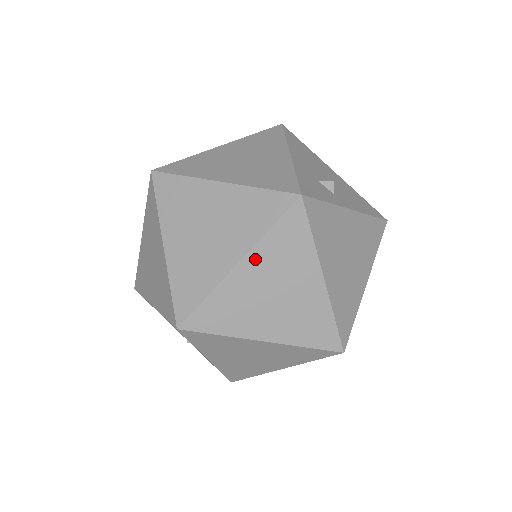
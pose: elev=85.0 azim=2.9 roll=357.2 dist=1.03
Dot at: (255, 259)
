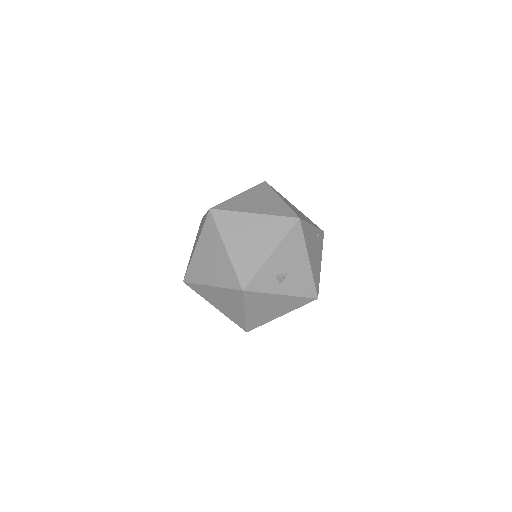
Dot at: (218, 290)
